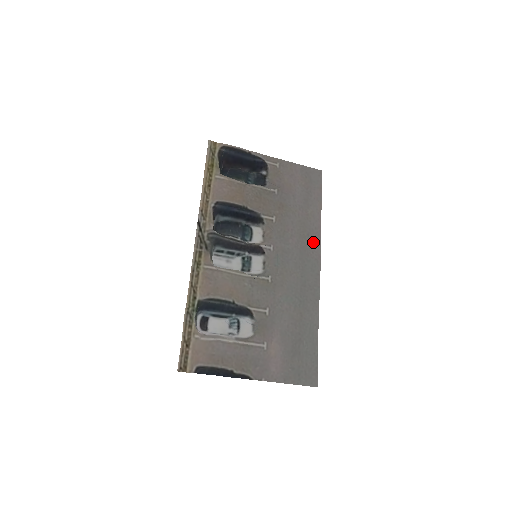
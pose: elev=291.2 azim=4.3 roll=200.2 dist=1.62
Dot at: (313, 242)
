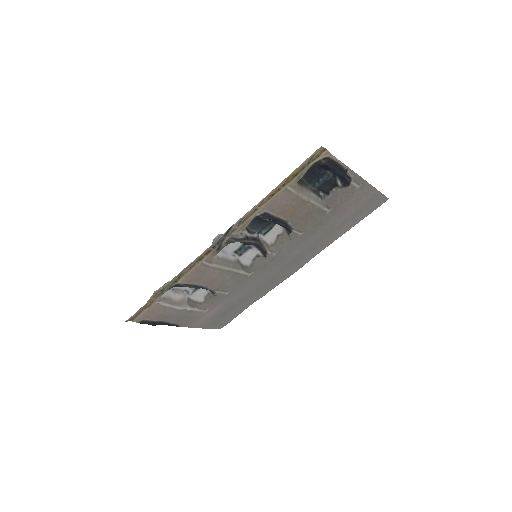
Dot at: (312, 254)
